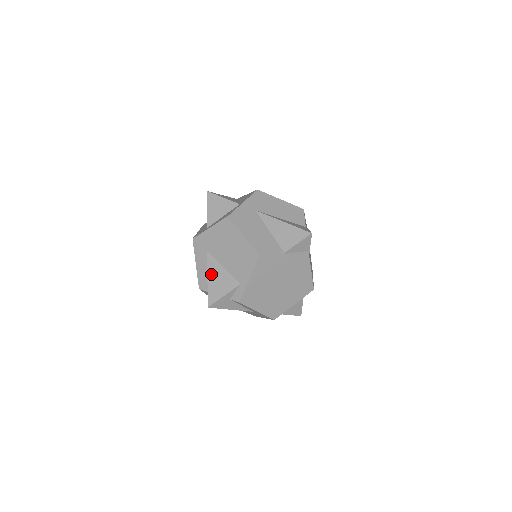
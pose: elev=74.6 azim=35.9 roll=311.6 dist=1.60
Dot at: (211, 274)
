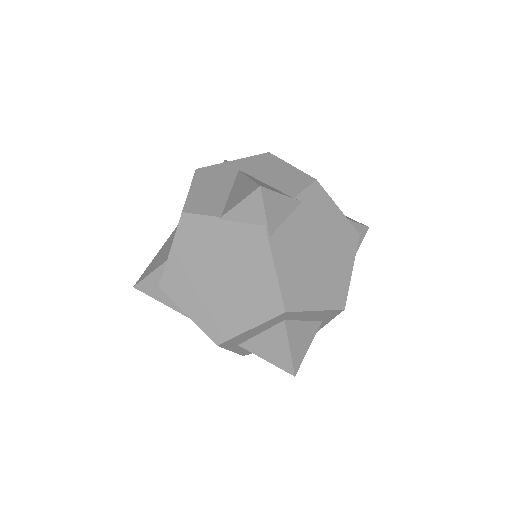
Dot at: (162, 248)
